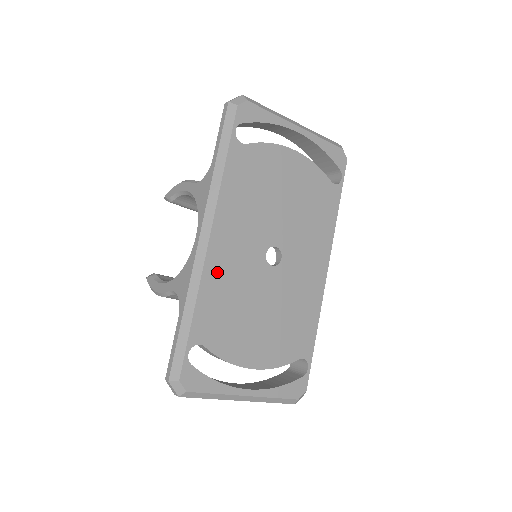
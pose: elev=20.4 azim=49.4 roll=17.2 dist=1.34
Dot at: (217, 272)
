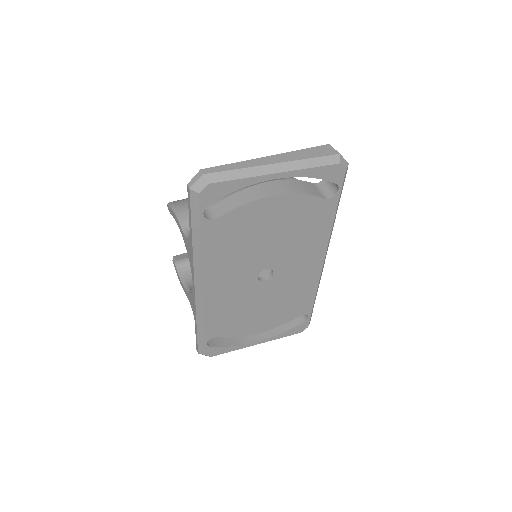
Dot at: (215, 303)
